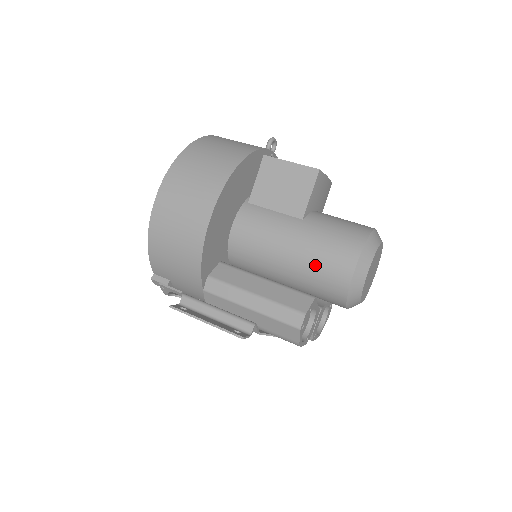
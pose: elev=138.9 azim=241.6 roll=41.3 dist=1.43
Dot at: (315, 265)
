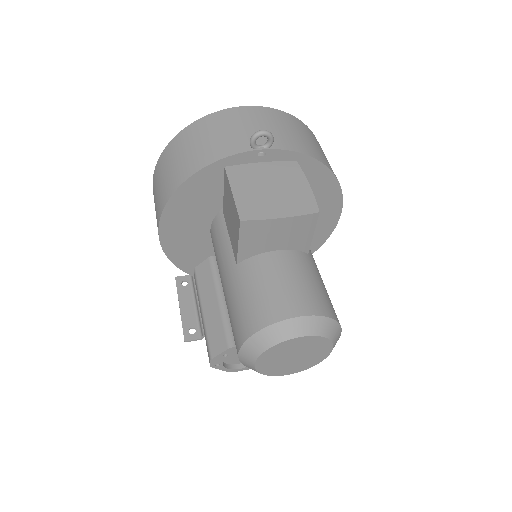
Dot at: occluded
